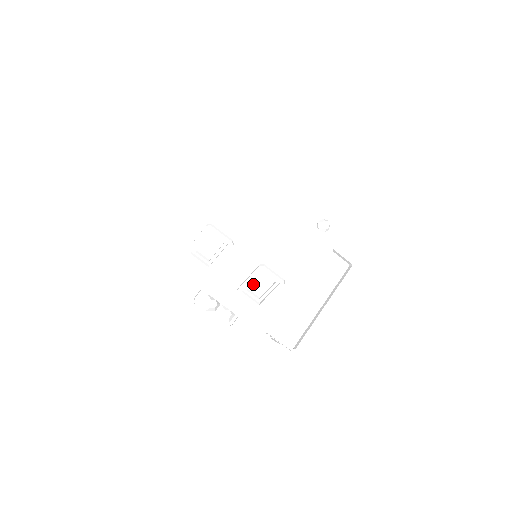
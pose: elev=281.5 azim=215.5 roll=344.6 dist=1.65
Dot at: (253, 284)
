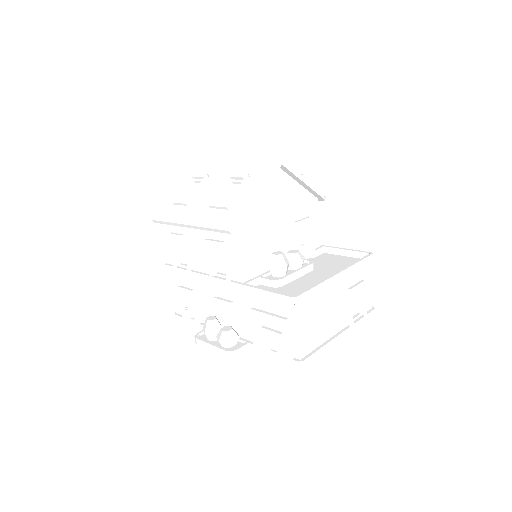
Dot at: (225, 198)
